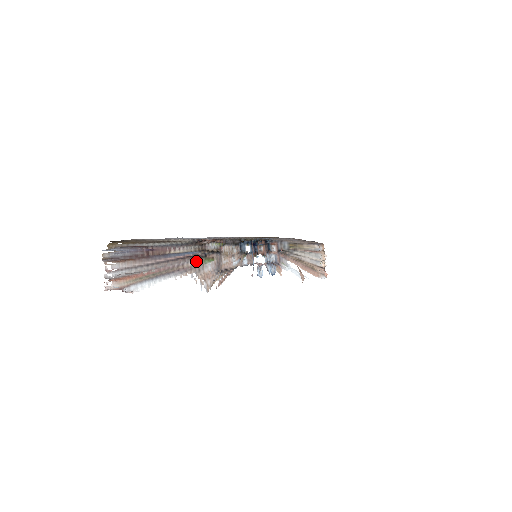
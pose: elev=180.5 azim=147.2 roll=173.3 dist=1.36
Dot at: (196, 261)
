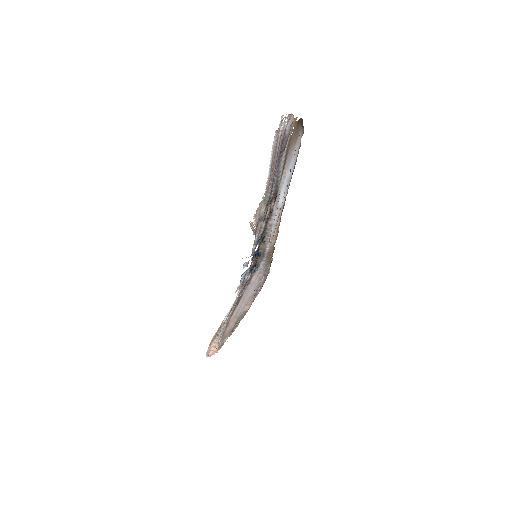
Dot at: (269, 196)
